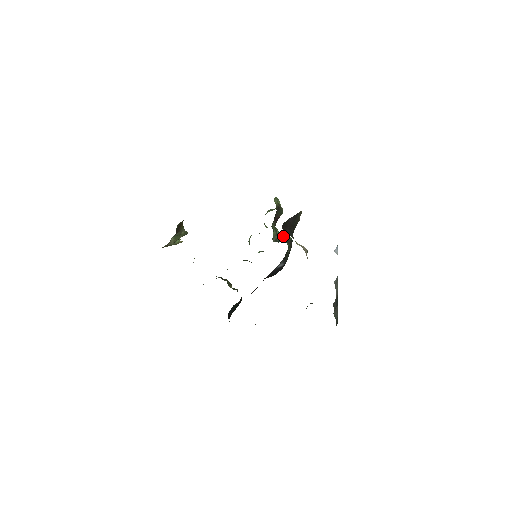
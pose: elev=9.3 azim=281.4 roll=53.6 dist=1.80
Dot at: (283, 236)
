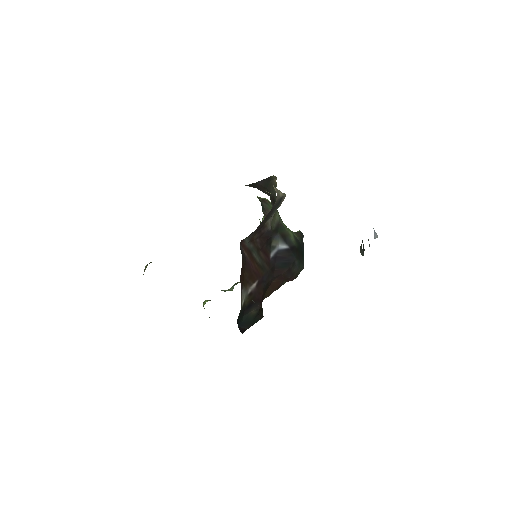
Dot at: occluded
